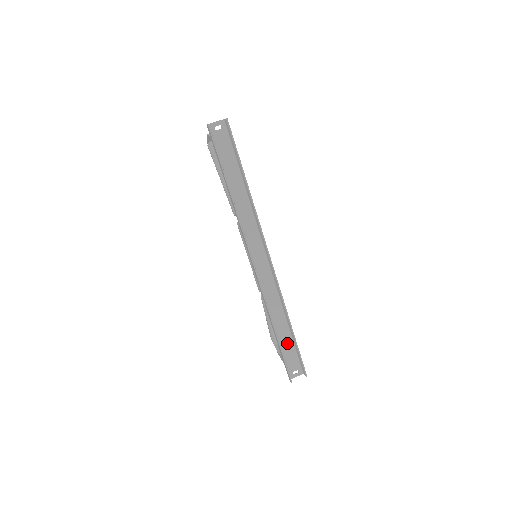
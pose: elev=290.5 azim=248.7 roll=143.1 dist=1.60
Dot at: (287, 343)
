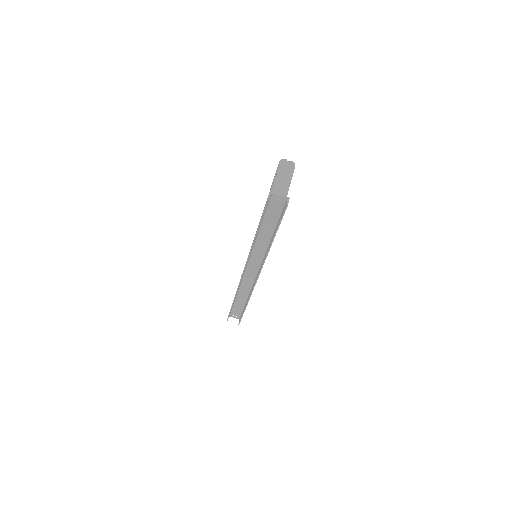
Dot at: (239, 305)
